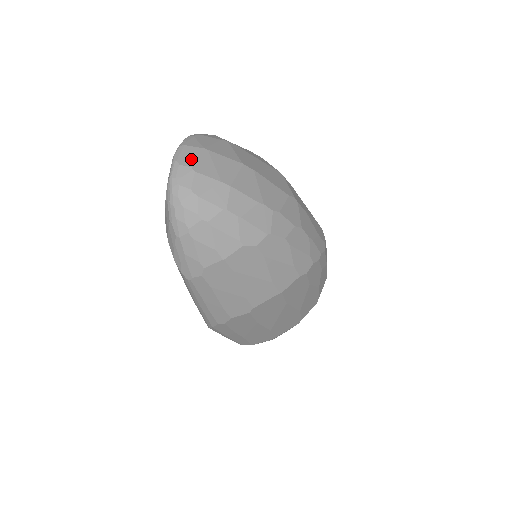
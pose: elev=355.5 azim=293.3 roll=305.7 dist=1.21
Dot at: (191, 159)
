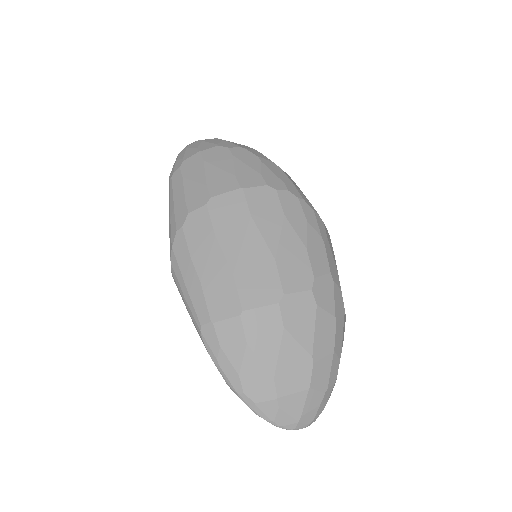
Dot at: occluded
